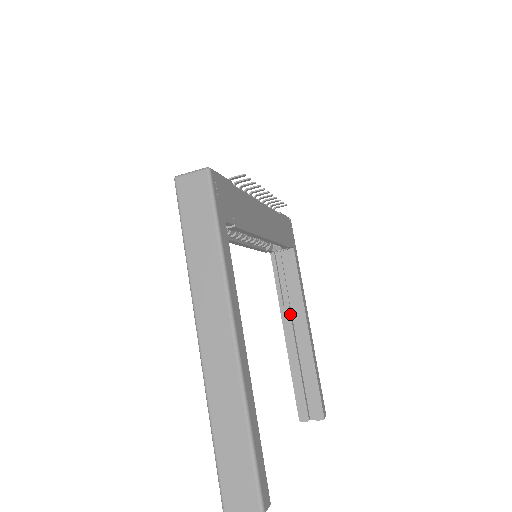
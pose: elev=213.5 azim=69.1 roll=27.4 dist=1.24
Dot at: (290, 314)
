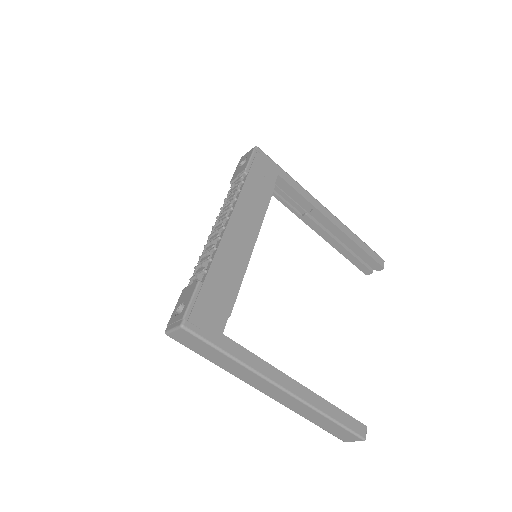
Dot at: (311, 220)
